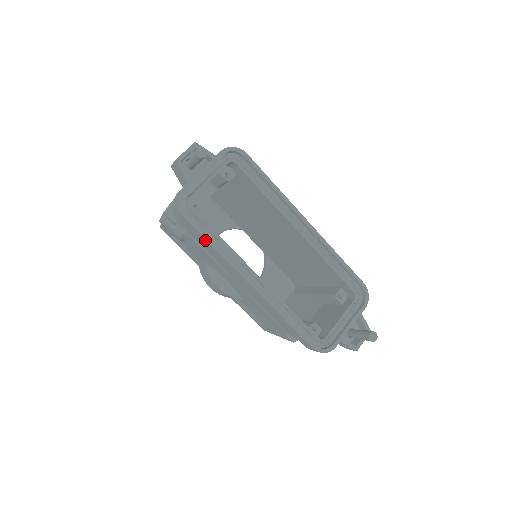
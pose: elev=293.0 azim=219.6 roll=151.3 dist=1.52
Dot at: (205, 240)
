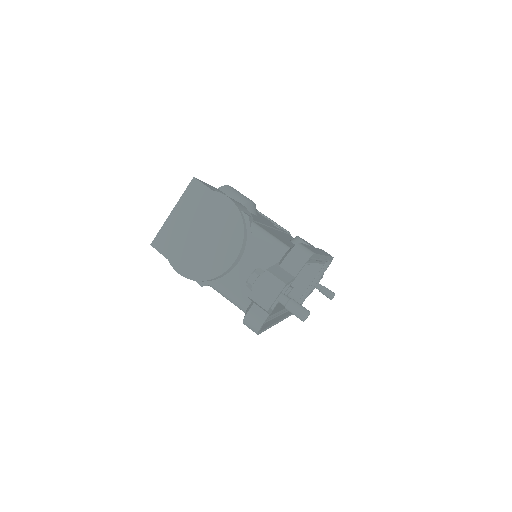
Dot at: occluded
